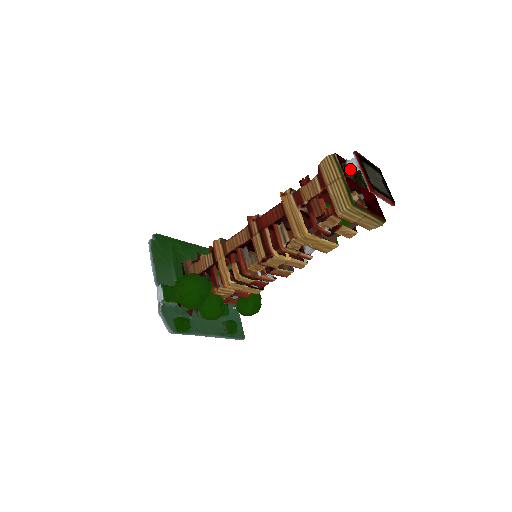
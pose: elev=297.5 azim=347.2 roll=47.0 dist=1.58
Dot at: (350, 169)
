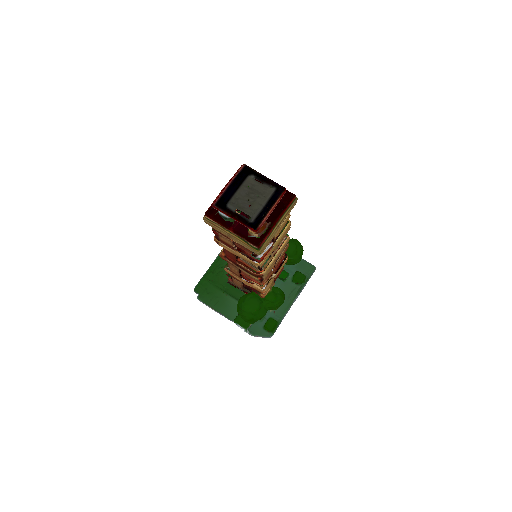
Dot at: (227, 218)
